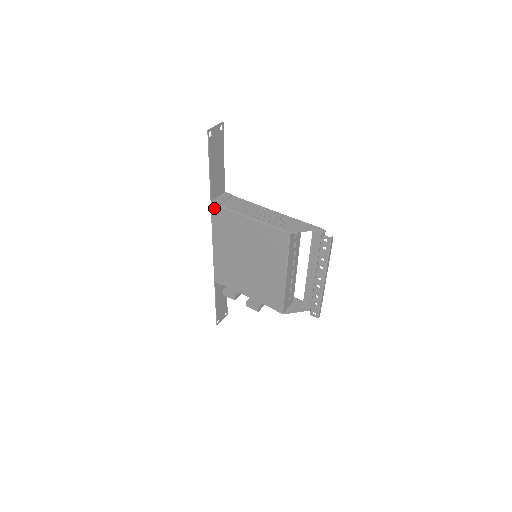
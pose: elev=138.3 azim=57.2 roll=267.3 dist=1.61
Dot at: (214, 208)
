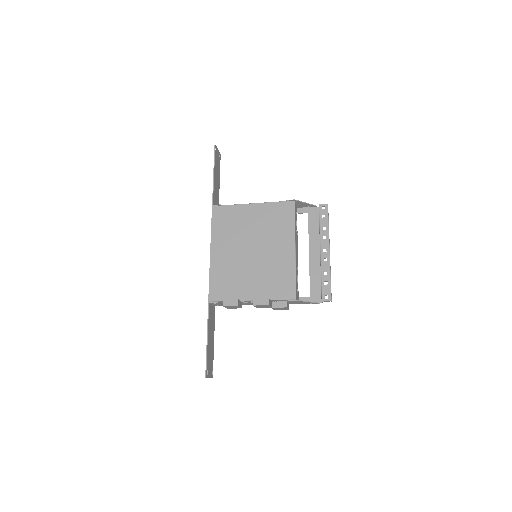
Dot at: (215, 210)
